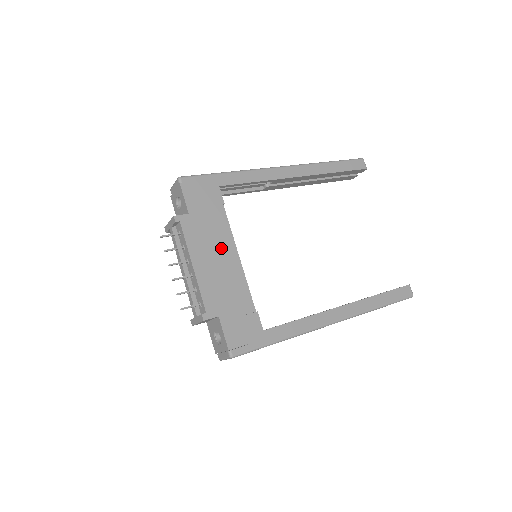
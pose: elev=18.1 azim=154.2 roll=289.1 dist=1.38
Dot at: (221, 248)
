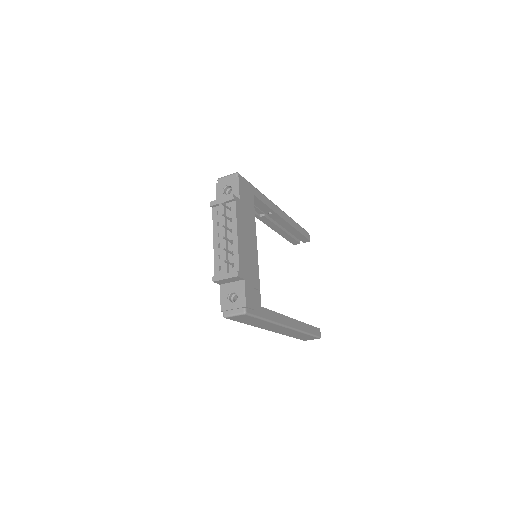
Dot at: (250, 235)
